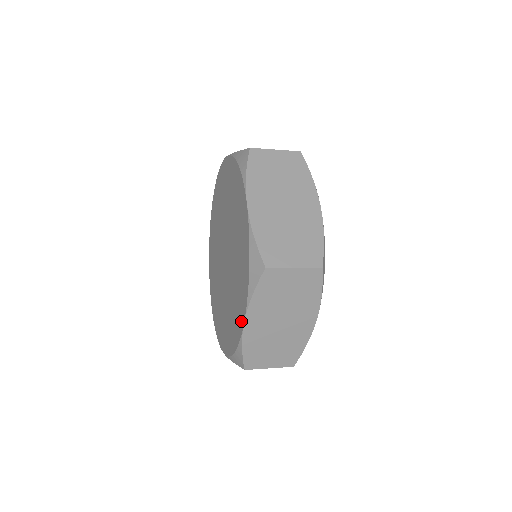
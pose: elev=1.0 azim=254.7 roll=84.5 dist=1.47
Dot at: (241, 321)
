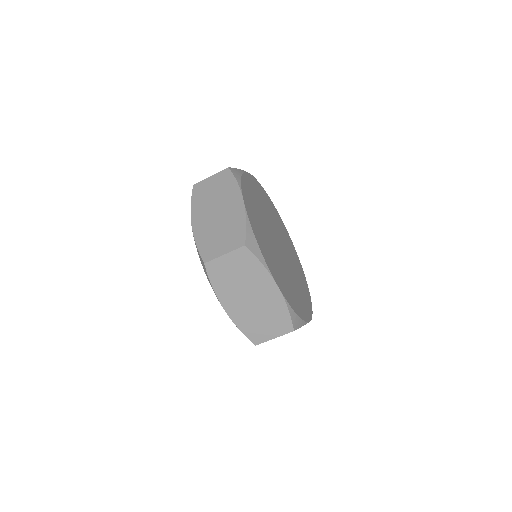
Dot at: occluded
